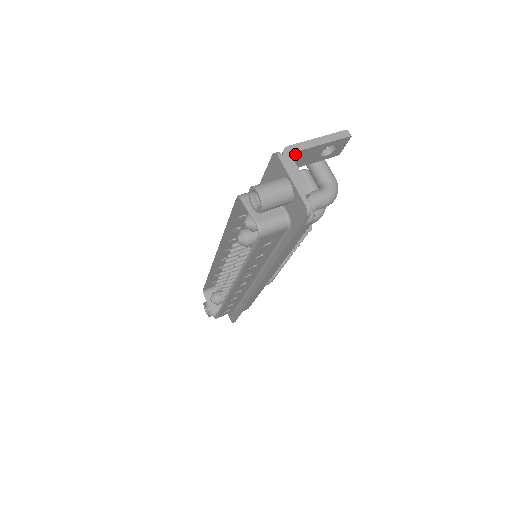
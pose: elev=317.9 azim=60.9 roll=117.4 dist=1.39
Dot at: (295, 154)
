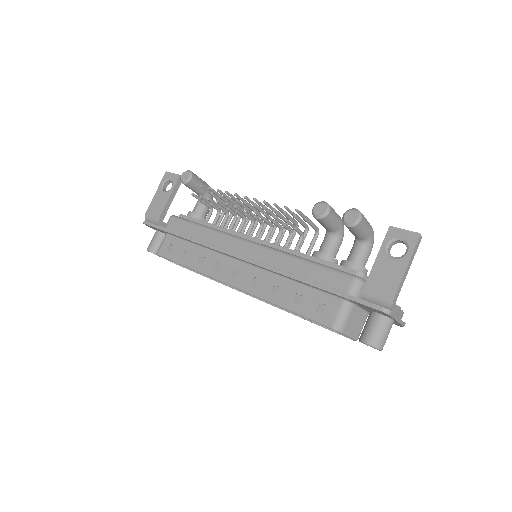
Dot at: occluded
